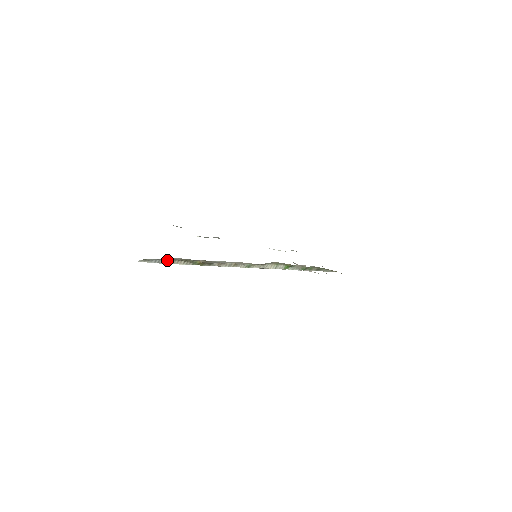
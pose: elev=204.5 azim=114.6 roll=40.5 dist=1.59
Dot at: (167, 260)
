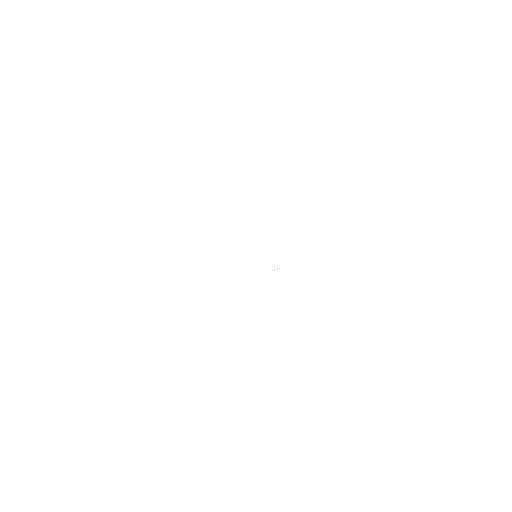
Dot at: occluded
